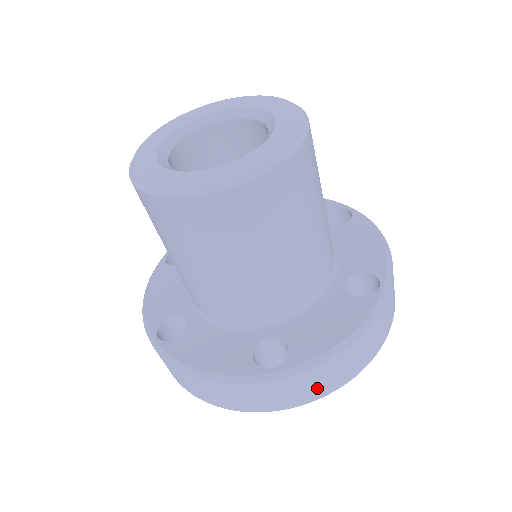
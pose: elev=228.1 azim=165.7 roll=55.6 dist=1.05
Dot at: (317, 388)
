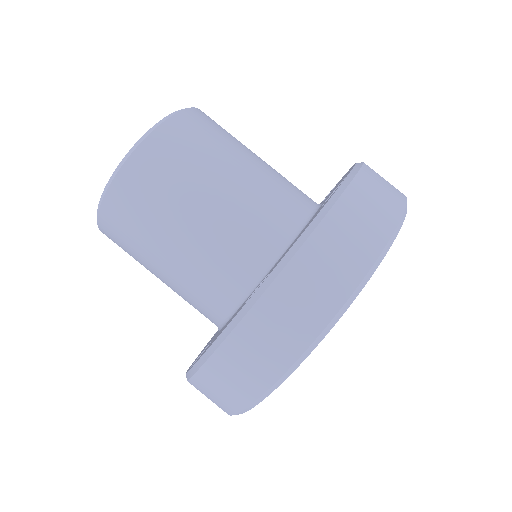
Dot at: (322, 292)
